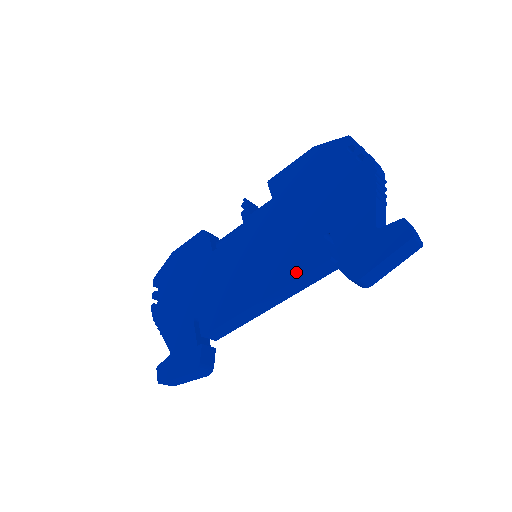
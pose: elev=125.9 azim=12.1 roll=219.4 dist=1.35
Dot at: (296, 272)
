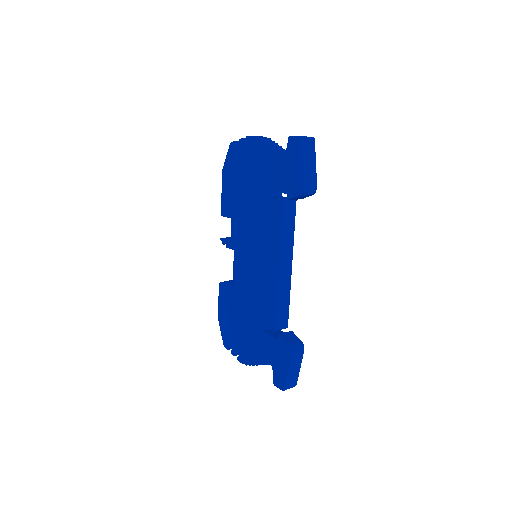
Dot at: (277, 230)
